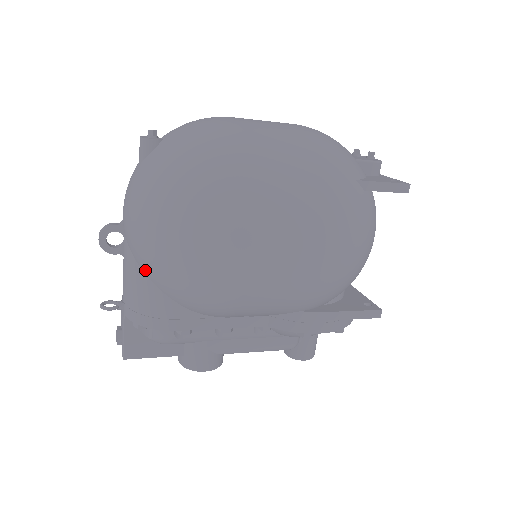
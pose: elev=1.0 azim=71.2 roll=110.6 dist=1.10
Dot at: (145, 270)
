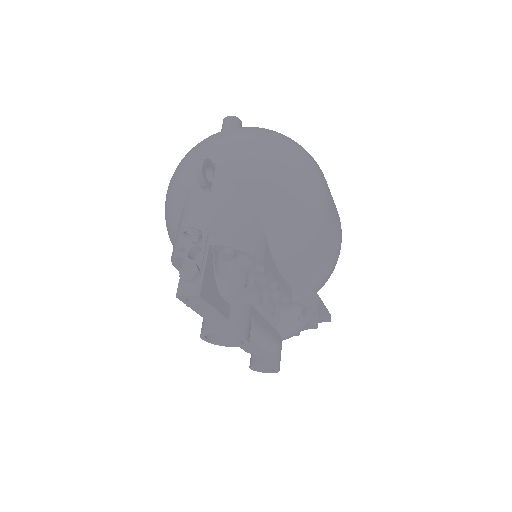
Dot at: (253, 197)
